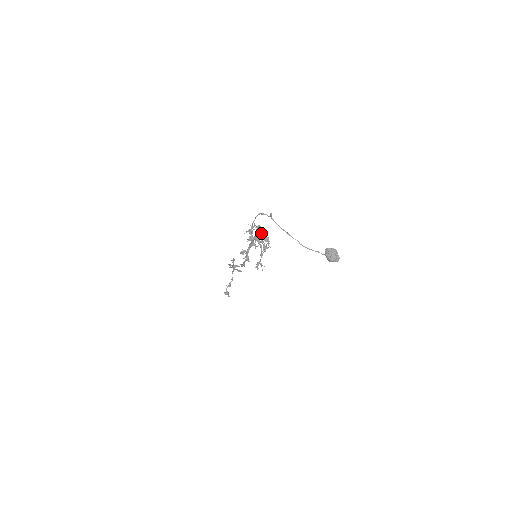
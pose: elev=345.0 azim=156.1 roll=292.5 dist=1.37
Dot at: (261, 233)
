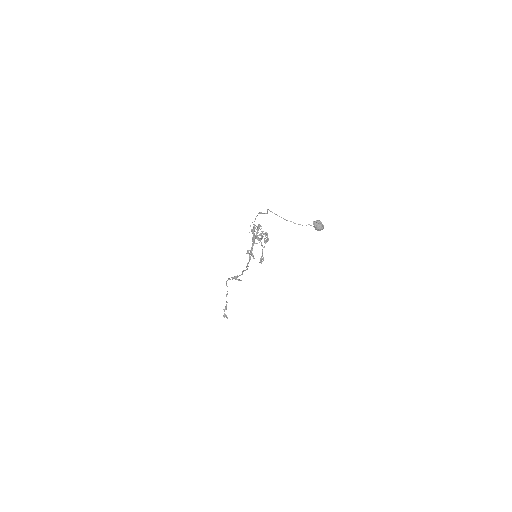
Dot at: occluded
